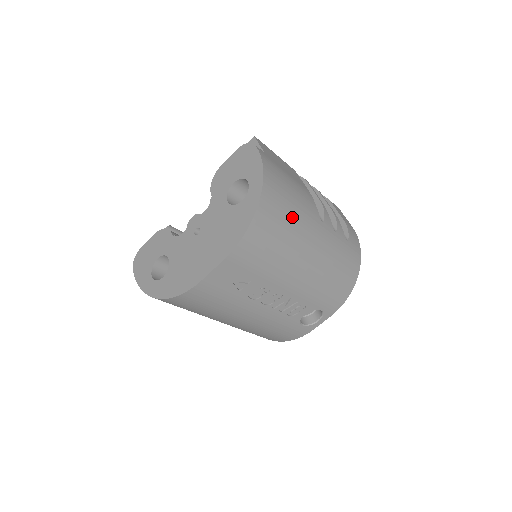
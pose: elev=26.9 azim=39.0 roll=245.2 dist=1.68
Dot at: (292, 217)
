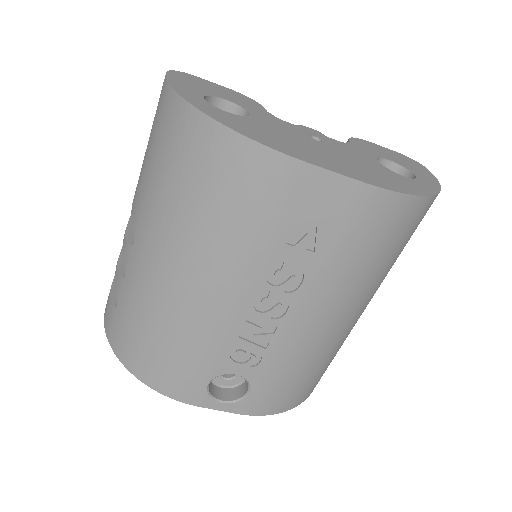
Dot at: (396, 258)
